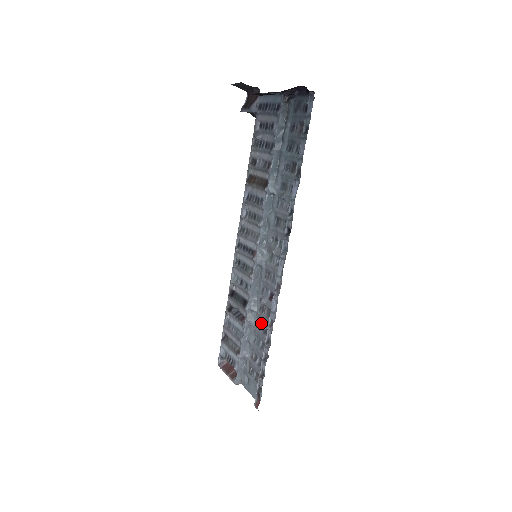
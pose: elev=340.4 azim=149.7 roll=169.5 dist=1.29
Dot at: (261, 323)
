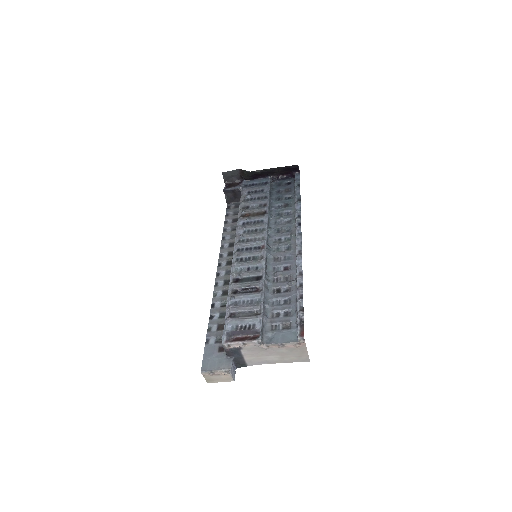
Dot at: (278, 289)
